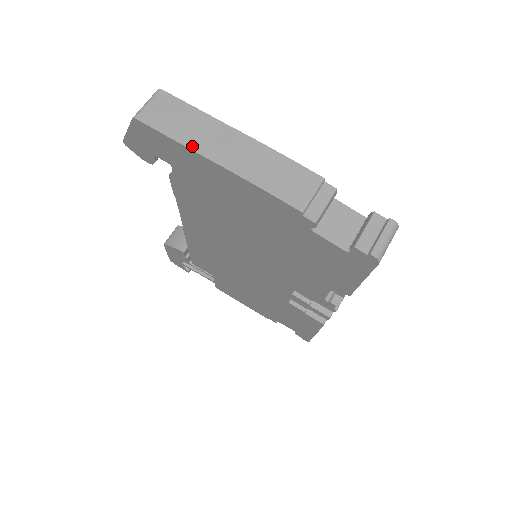
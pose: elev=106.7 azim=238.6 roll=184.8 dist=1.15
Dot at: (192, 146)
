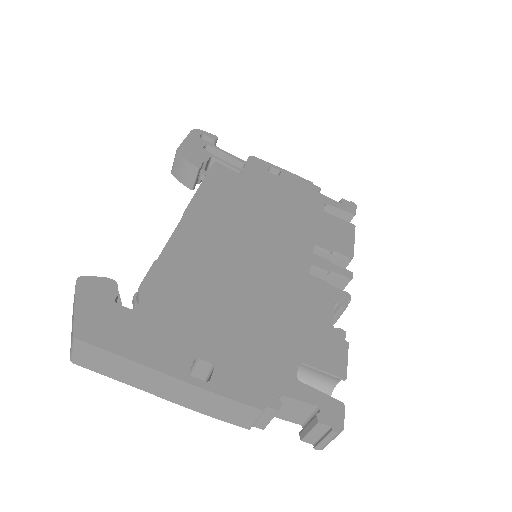
Dot at: (134, 385)
